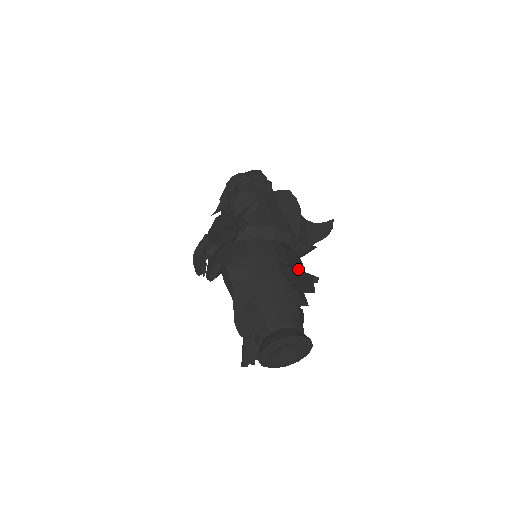
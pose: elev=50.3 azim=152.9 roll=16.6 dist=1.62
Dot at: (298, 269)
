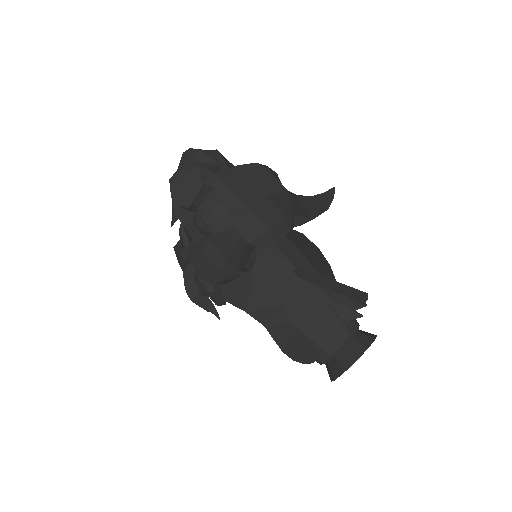
Dot at: (330, 280)
